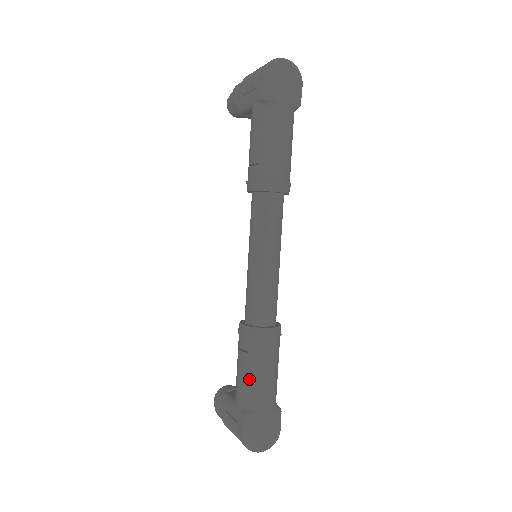
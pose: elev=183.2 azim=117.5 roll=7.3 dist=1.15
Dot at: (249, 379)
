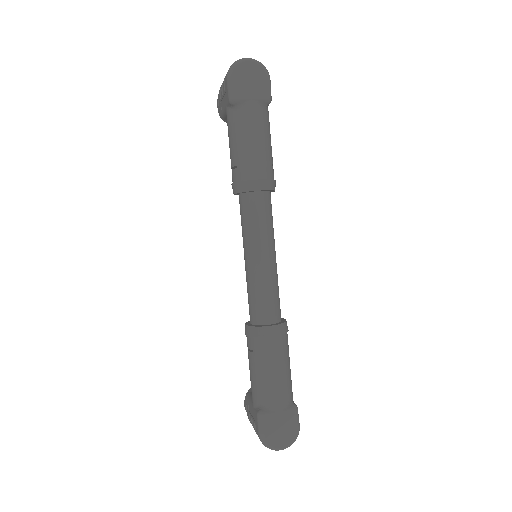
Dot at: (258, 378)
